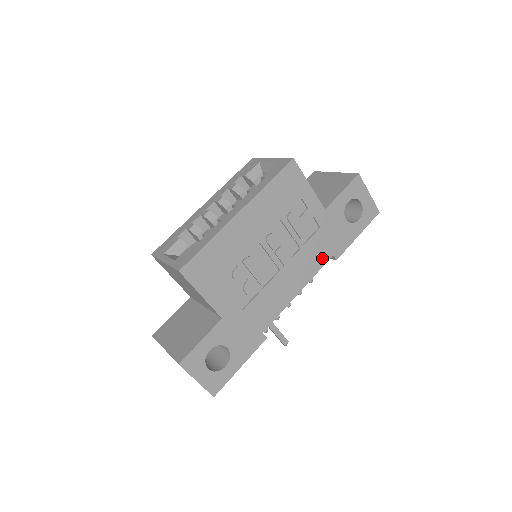
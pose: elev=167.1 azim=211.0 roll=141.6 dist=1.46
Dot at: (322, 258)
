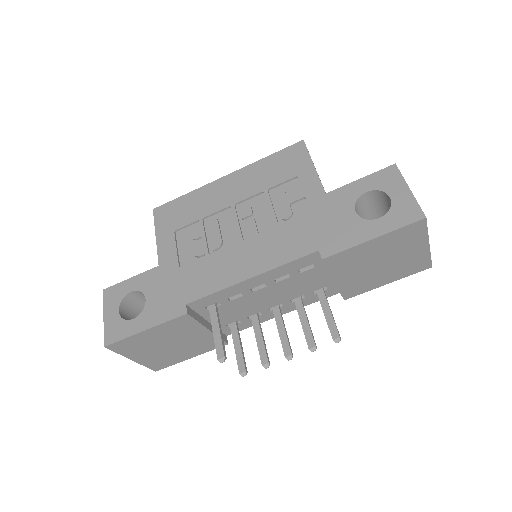
Dot at: (300, 249)
